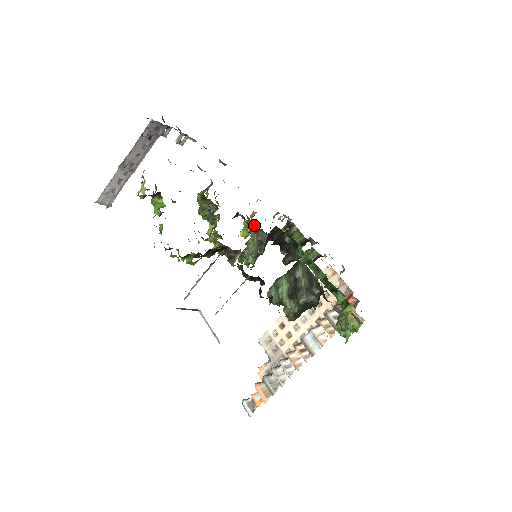
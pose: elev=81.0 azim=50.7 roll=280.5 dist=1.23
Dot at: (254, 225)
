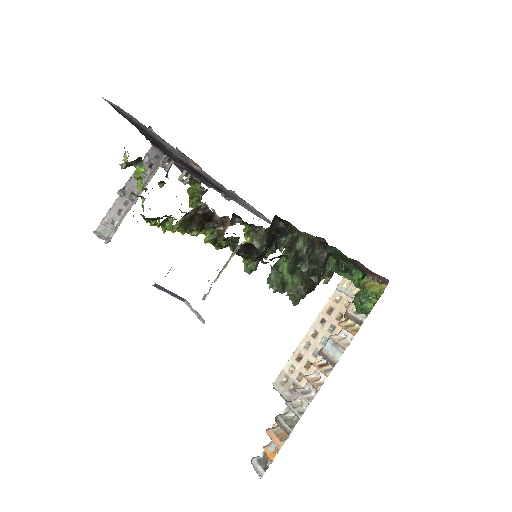
Dot at: occluded
